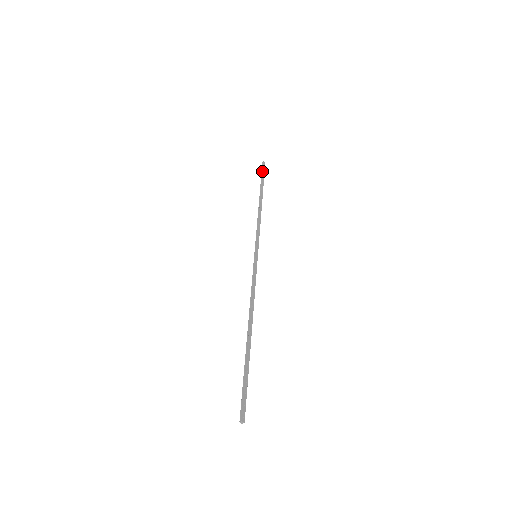
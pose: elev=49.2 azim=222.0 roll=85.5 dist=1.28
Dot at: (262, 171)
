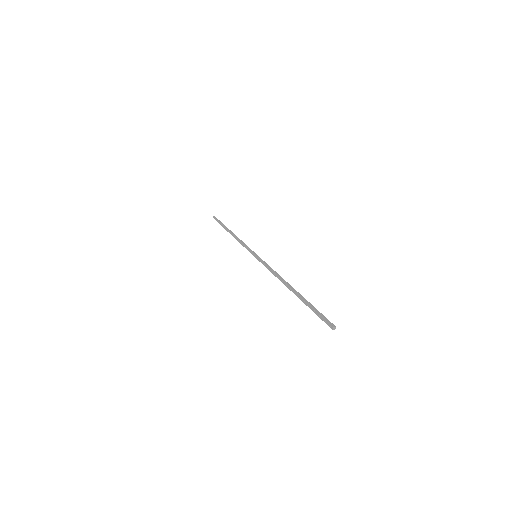
Dot at: occluded
